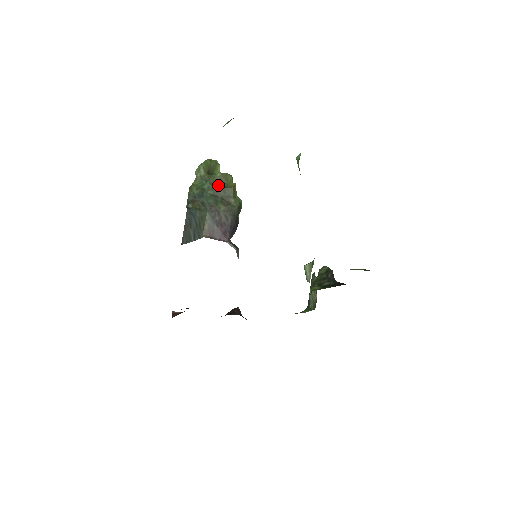
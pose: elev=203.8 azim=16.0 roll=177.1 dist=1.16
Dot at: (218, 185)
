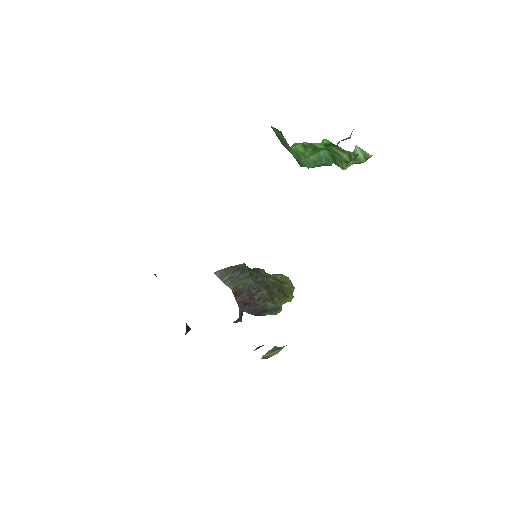
Dot at: (279, 287)
